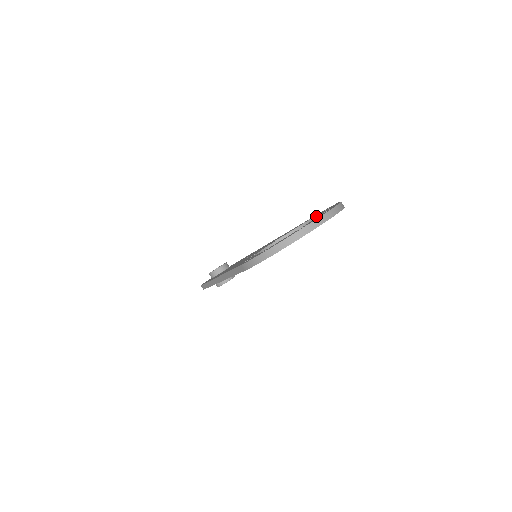
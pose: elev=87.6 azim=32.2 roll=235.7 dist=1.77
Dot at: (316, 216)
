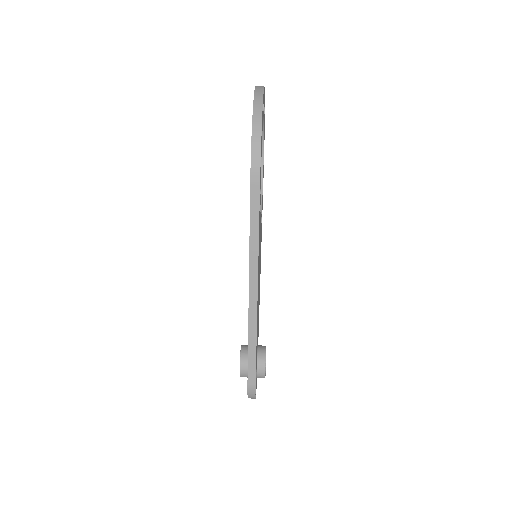
Dot at: occluded
